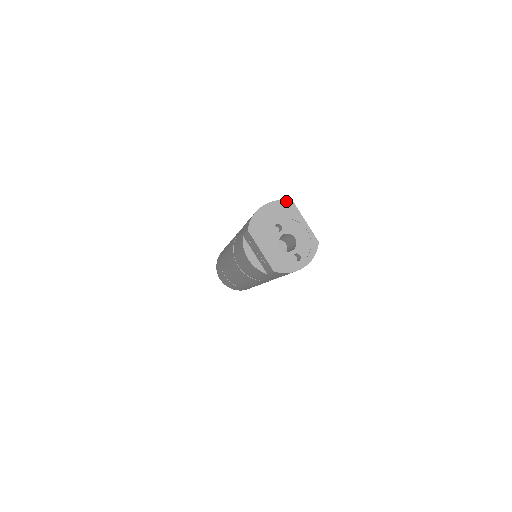
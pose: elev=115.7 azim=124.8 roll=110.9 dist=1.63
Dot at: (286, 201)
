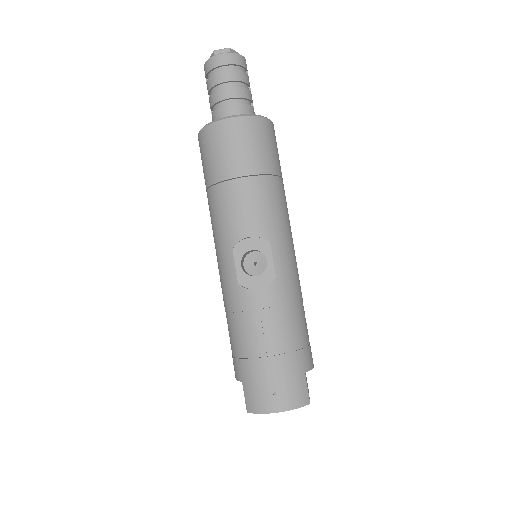
Dot at: (303, 406)
